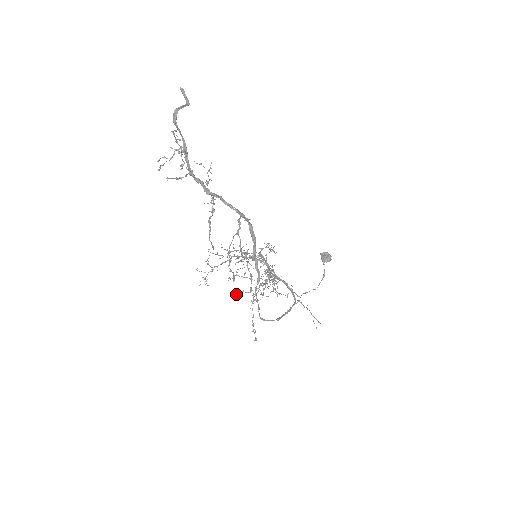
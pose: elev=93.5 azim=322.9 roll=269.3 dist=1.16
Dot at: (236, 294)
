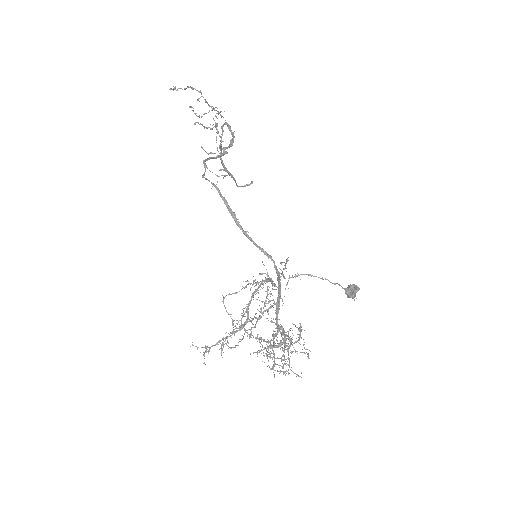
Dot at: (226, 343)
